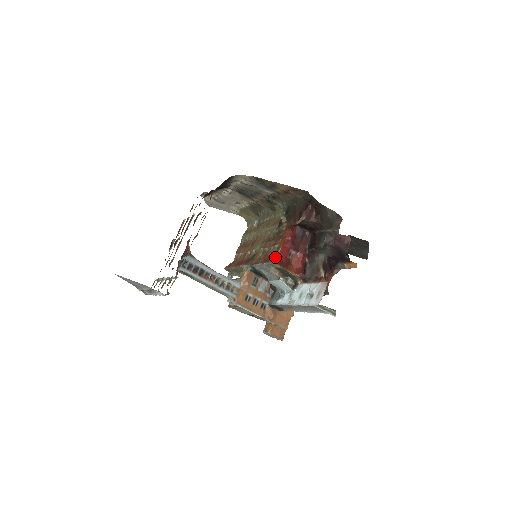
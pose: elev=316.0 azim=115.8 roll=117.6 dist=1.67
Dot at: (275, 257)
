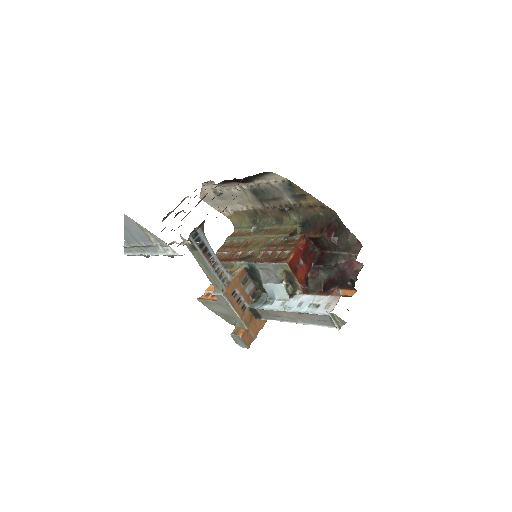
Dot at: (287, 260)
